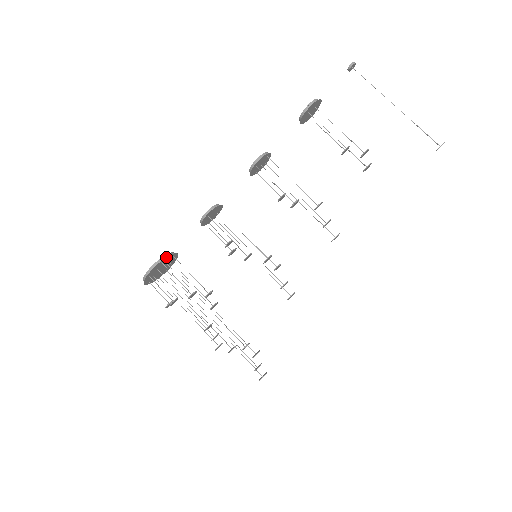
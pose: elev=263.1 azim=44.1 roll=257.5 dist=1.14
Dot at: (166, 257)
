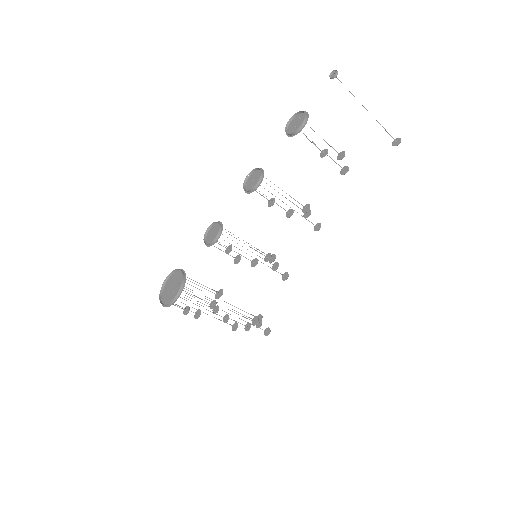
Dot at: (184, 284)
